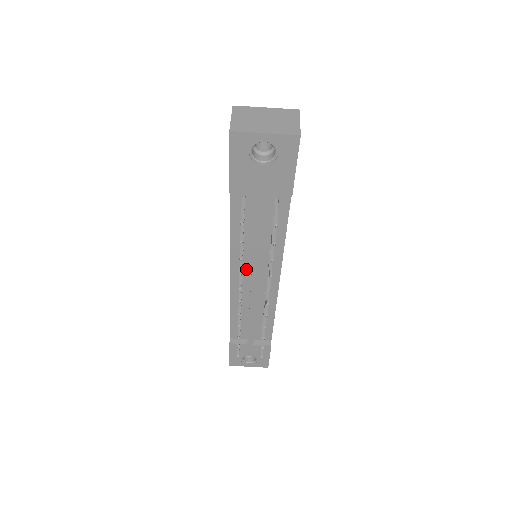
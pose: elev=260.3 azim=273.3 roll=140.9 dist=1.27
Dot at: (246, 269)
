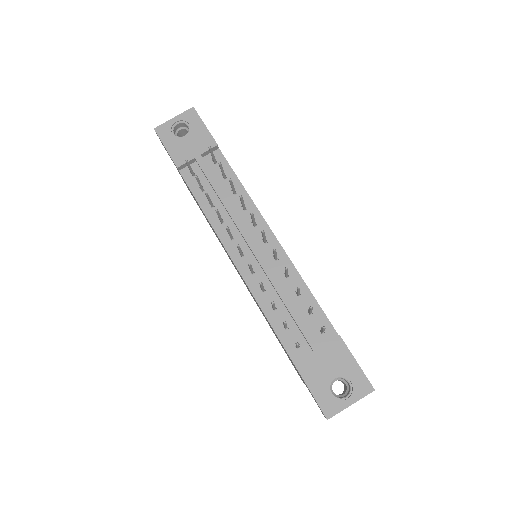
Dot at: (238, 240)
